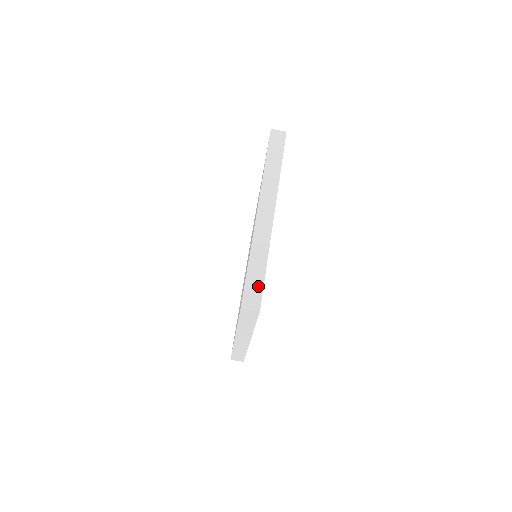
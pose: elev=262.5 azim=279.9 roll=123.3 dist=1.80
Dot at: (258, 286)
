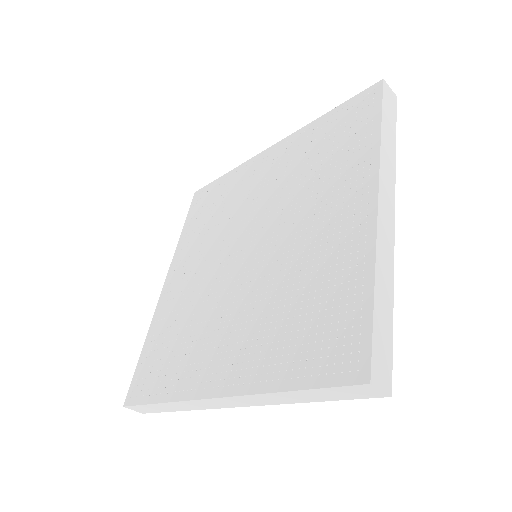
Dot at: (387, 342)
